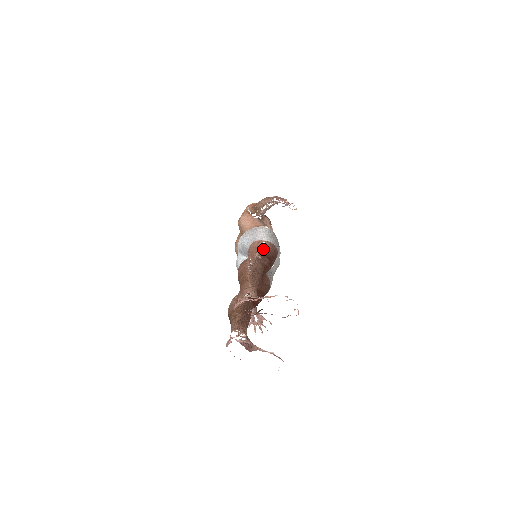
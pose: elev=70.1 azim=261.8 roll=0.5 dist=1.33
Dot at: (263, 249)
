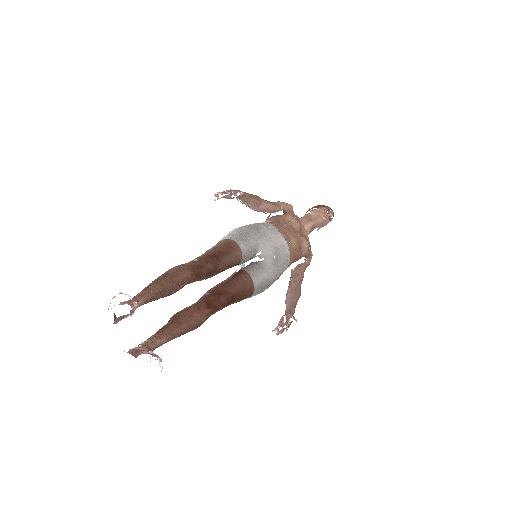
Dot at: (210, 250)
